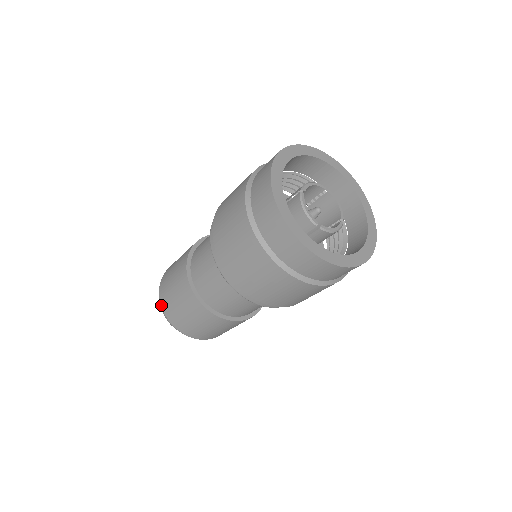
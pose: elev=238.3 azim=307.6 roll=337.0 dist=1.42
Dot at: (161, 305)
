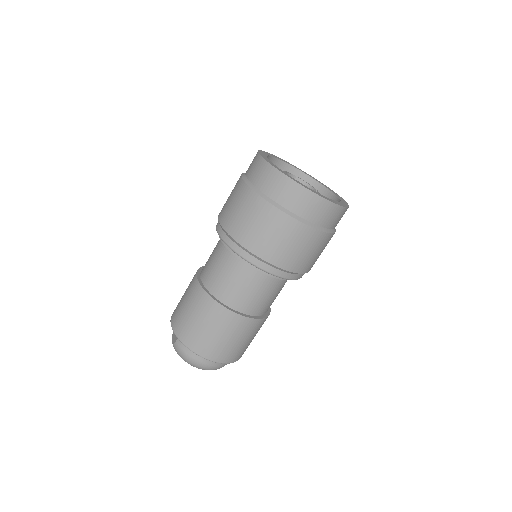
Dot at: (180, 339)
